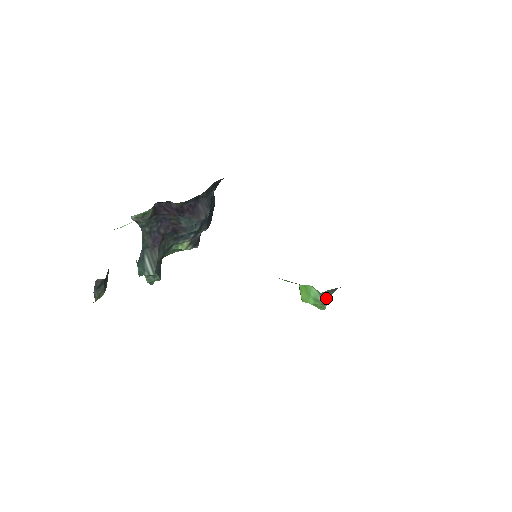
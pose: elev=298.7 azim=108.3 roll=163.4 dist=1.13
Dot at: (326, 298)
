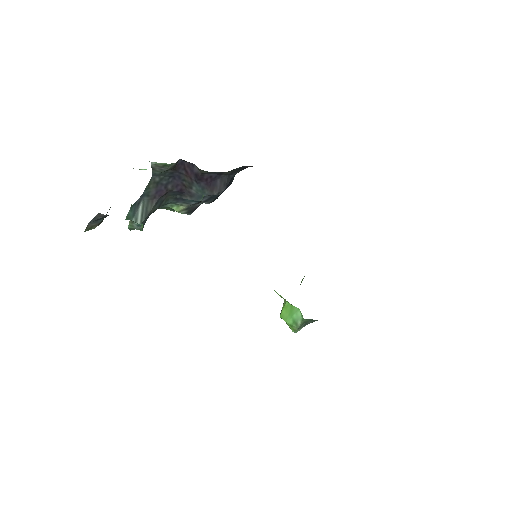
Dot at: (304, 324)
